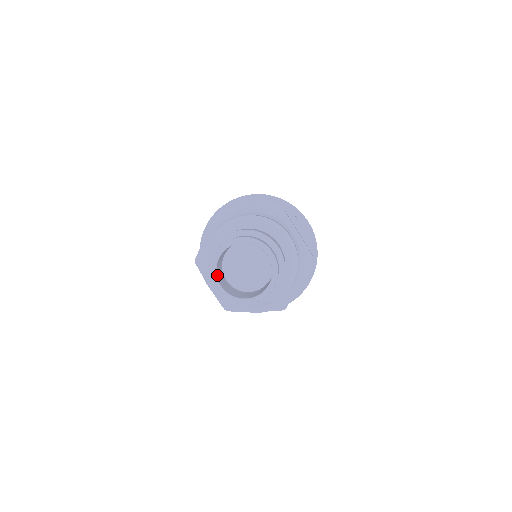
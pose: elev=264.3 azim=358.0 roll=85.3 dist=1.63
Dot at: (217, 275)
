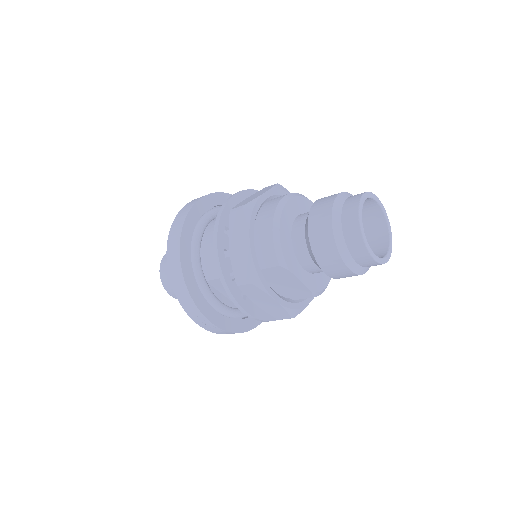
Dot at: occluded
